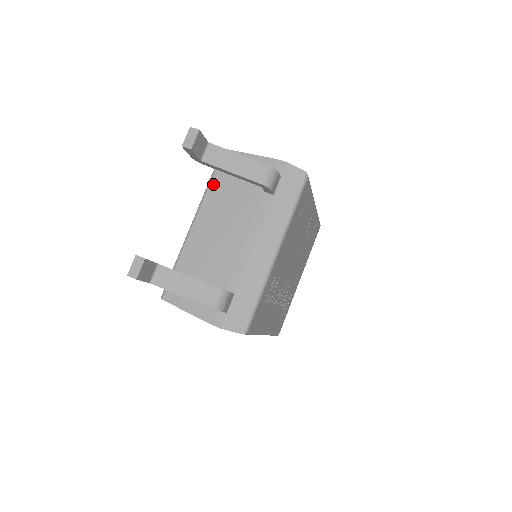
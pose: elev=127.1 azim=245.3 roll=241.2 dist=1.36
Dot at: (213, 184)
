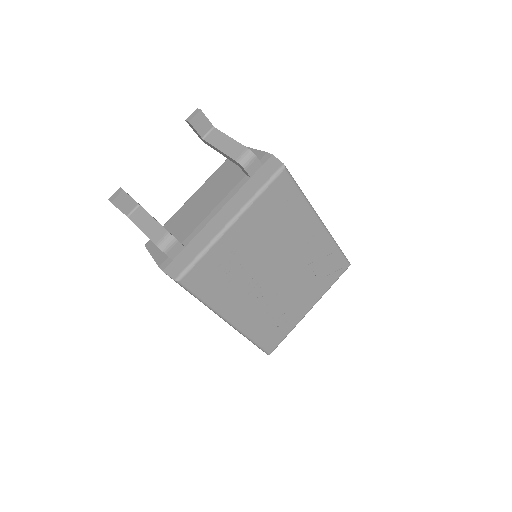
Dot at: (219, 169)
